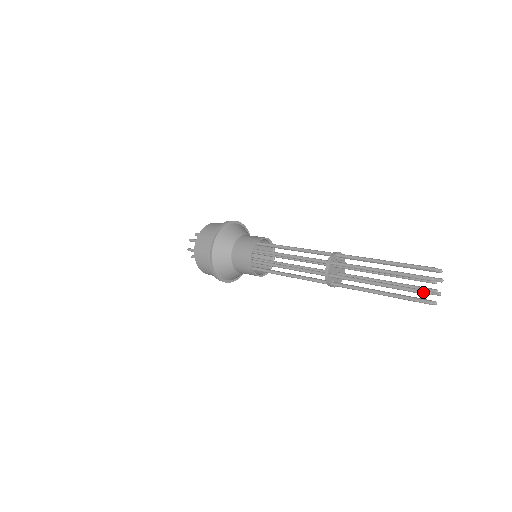
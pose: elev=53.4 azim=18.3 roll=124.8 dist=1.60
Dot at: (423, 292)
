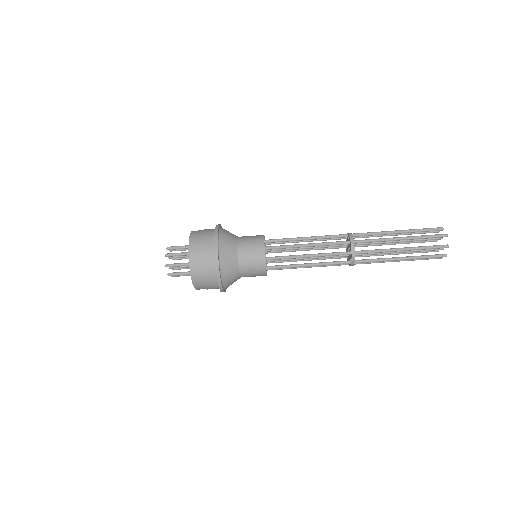
Dot at: (442, 234)
